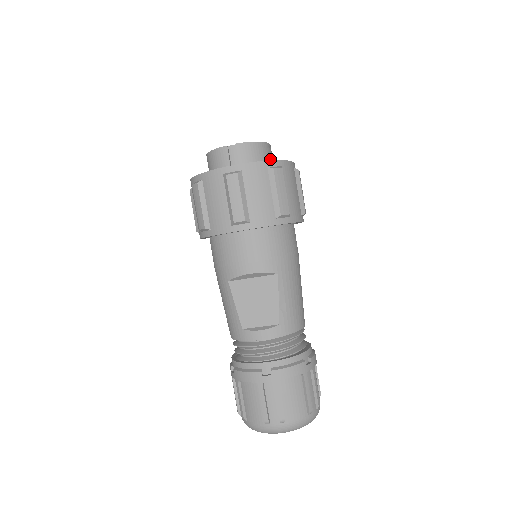
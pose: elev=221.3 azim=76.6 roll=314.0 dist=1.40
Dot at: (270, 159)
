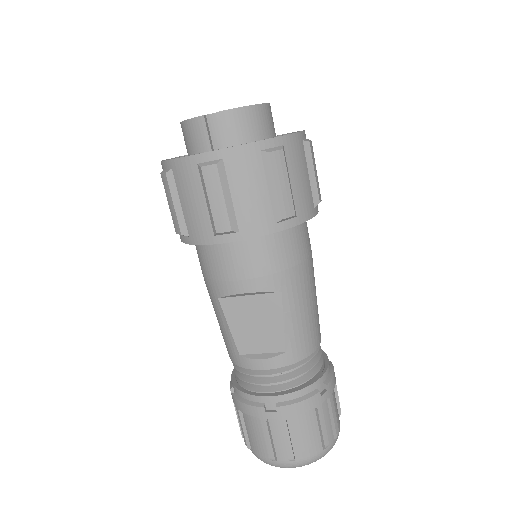
Dot at: (268, 127)
